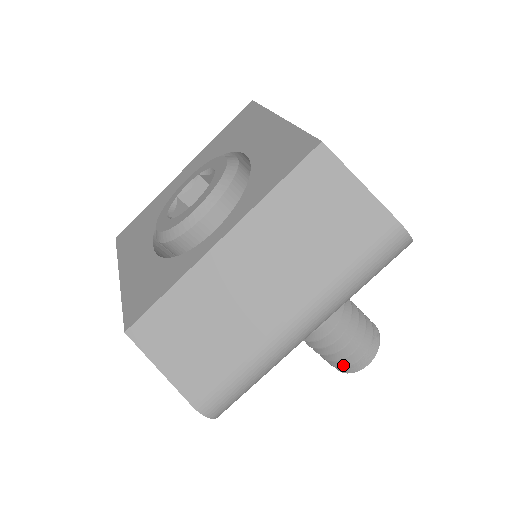
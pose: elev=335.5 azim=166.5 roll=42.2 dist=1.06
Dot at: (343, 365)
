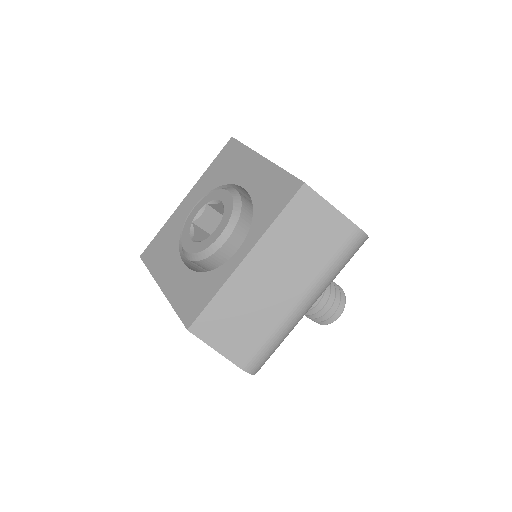
Dot at: (323, 320)
